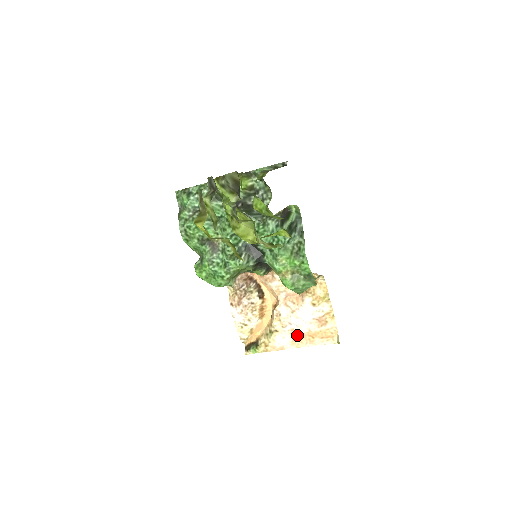
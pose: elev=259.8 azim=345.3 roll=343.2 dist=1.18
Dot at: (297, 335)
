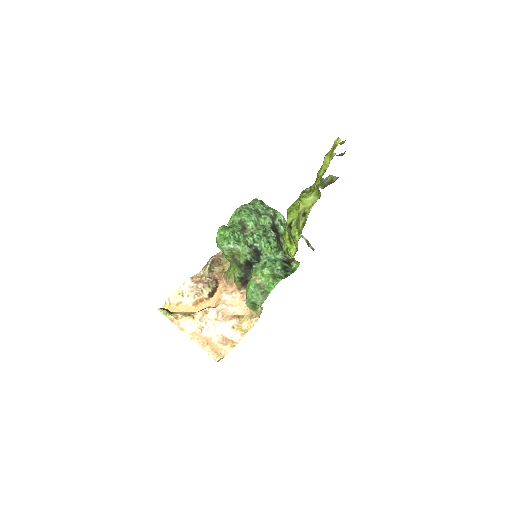
Dot at: (201, 333)
